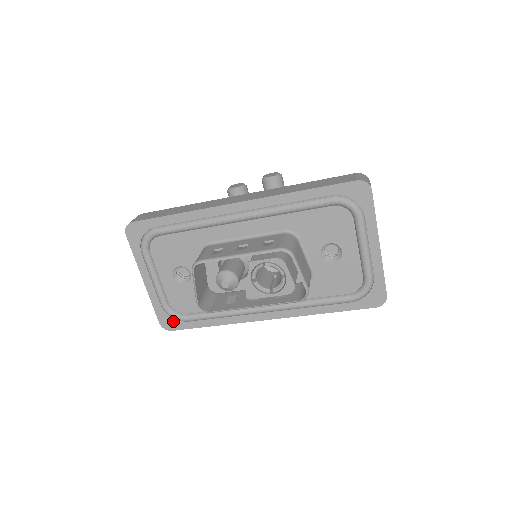
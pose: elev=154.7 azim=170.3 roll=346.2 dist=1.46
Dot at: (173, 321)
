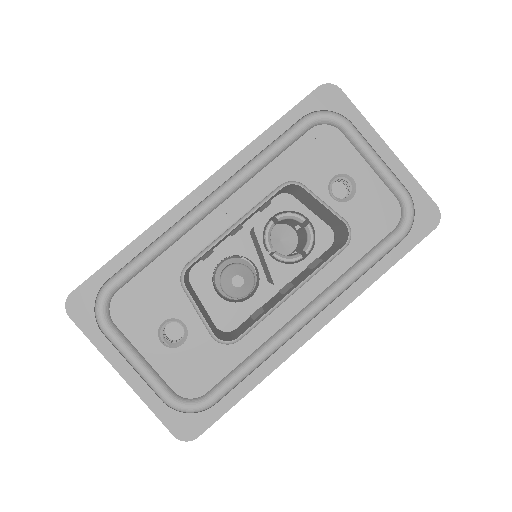
Dot at: (192, 419)
